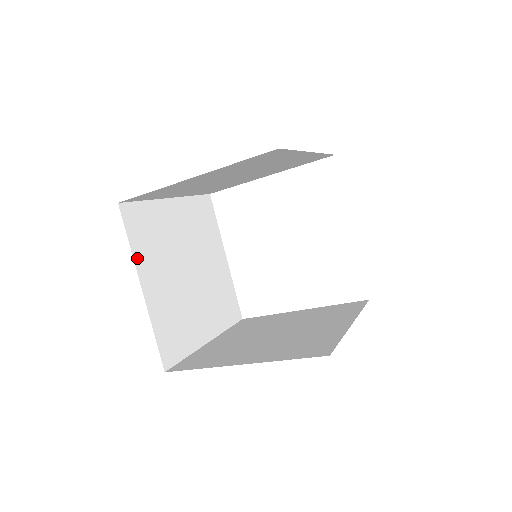
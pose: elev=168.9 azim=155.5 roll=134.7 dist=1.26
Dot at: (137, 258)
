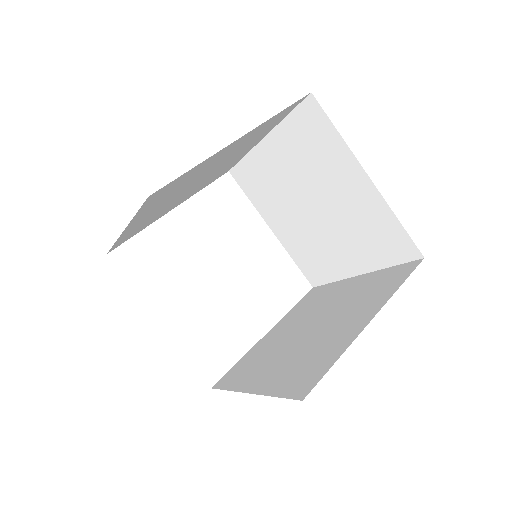
Dot at: occluded
